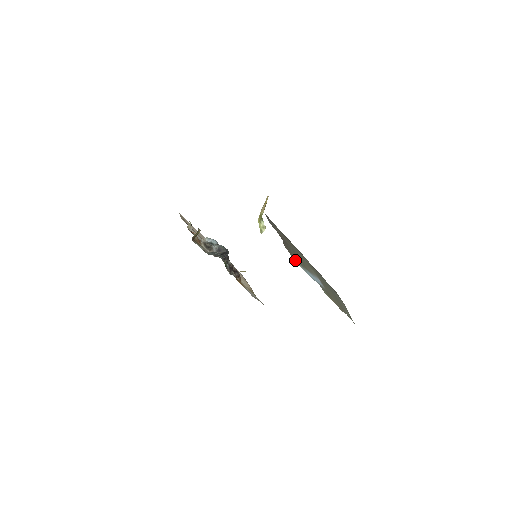
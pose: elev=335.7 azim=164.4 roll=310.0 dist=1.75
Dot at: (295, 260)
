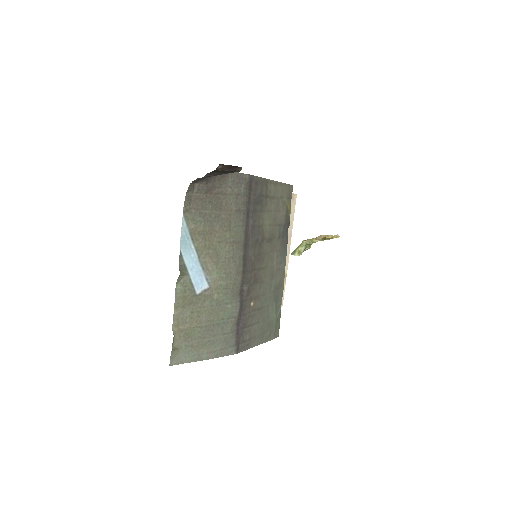
Dot at: (186, 212)
